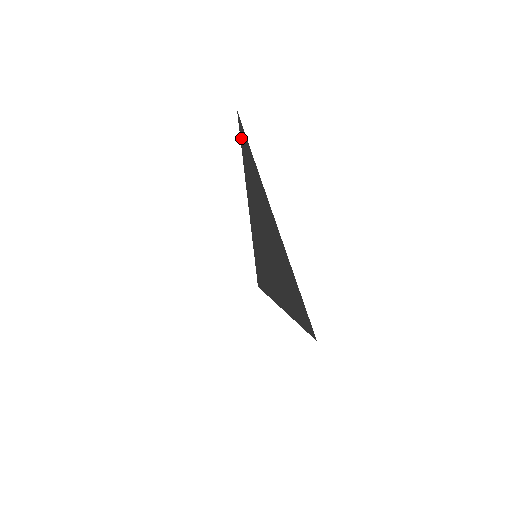
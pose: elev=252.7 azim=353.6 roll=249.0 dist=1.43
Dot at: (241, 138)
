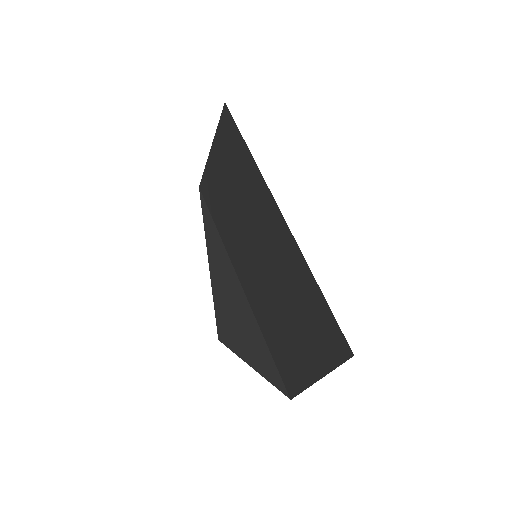
Dot at: (202, 206)
